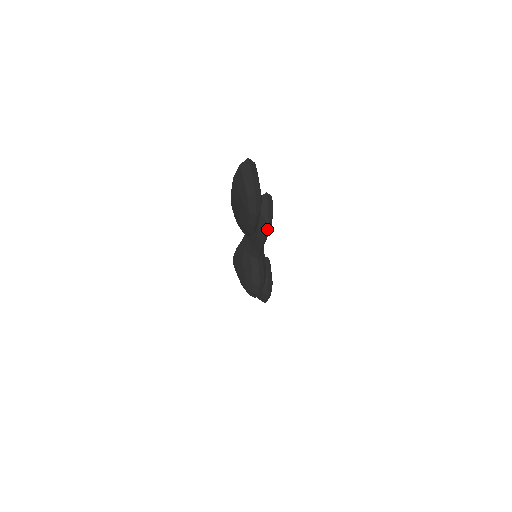
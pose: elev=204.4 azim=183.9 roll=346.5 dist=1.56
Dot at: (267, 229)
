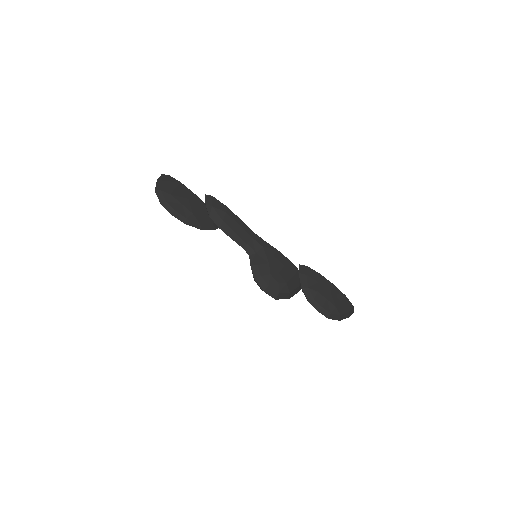
Dot at: occluded
